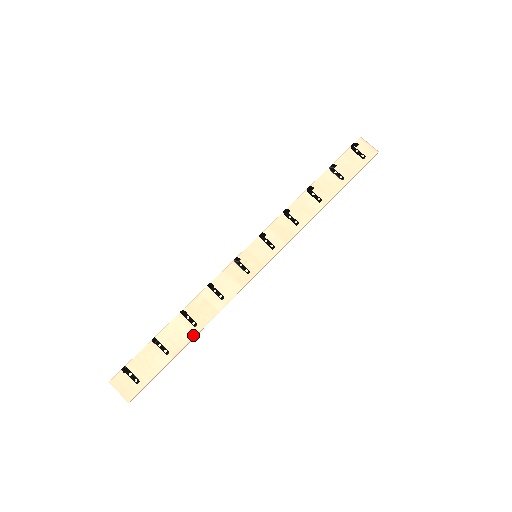
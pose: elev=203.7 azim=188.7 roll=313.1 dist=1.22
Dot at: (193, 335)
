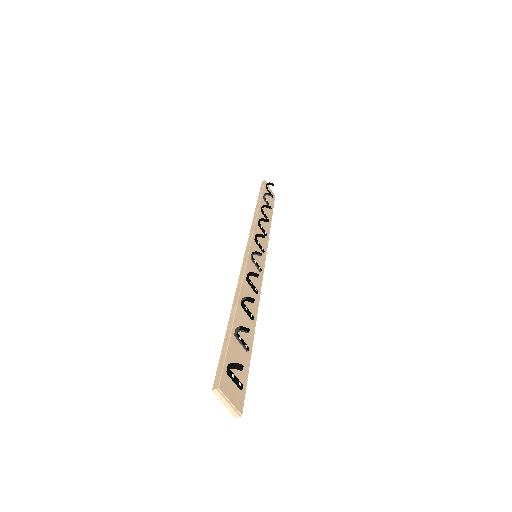
Dot at: (254, 329)
